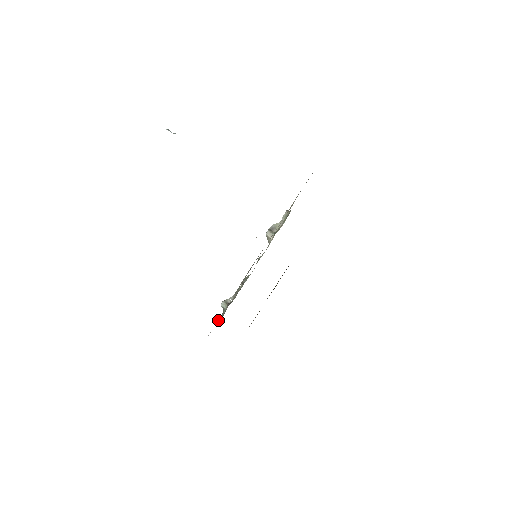
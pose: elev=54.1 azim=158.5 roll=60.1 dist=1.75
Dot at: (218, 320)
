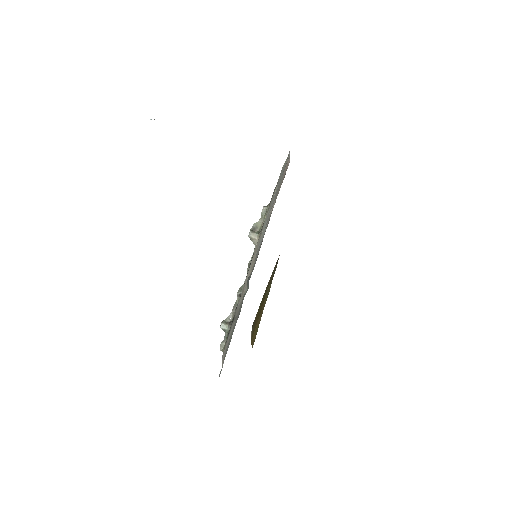
Dot at: (222, 346)
